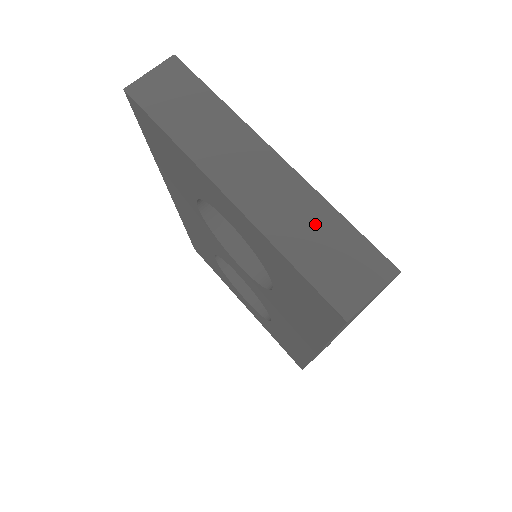
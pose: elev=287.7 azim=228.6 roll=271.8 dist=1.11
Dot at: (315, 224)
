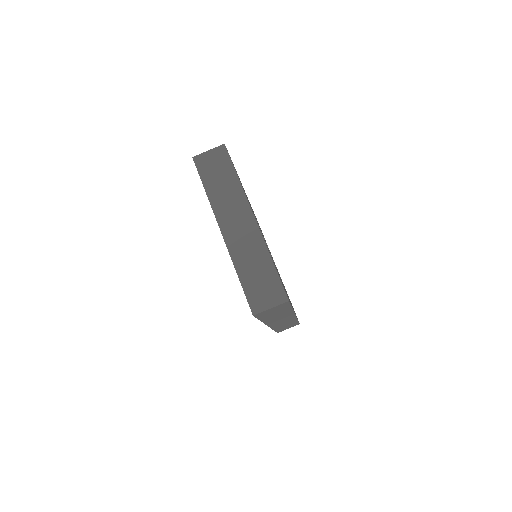
Dot at: (258, 263)
